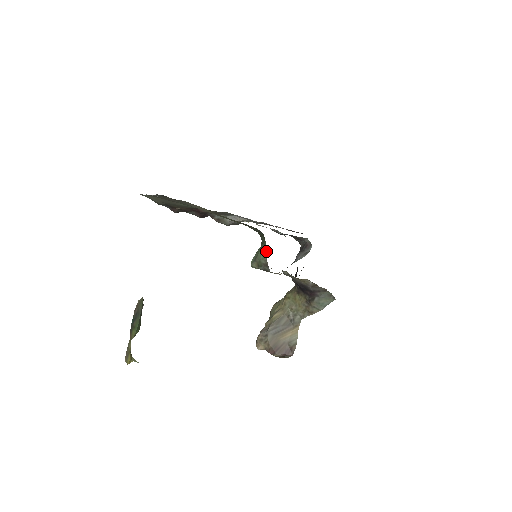
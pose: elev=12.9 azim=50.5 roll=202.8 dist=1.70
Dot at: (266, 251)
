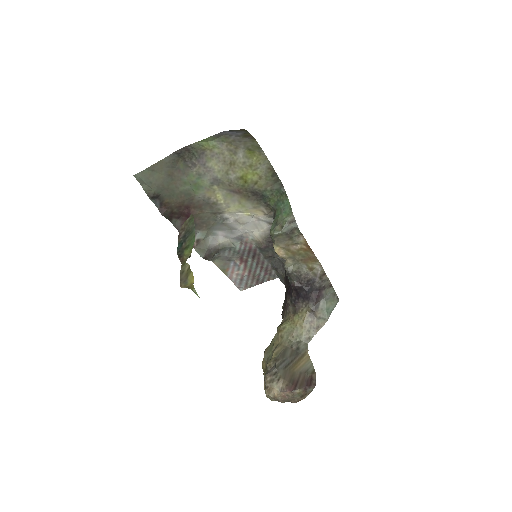
Dot at: (289, 208)
